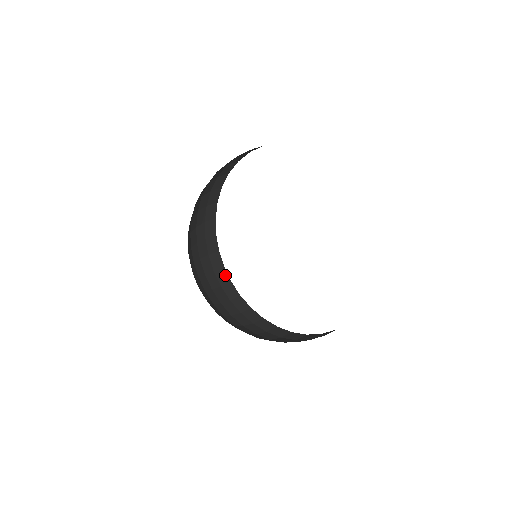
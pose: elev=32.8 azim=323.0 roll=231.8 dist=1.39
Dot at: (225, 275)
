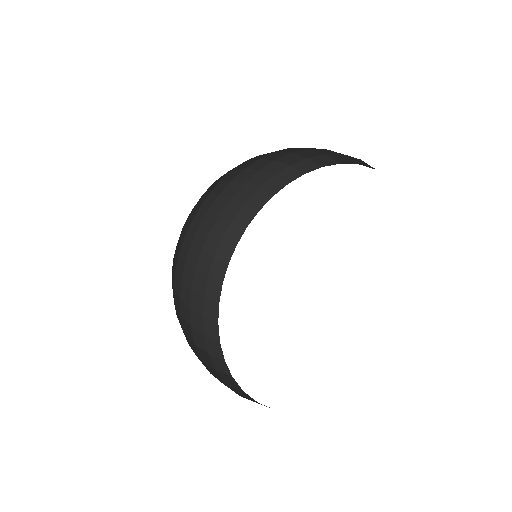
Dot at: (218, 349)
